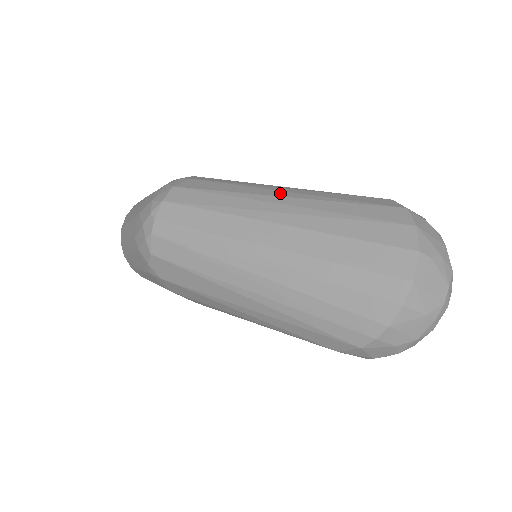
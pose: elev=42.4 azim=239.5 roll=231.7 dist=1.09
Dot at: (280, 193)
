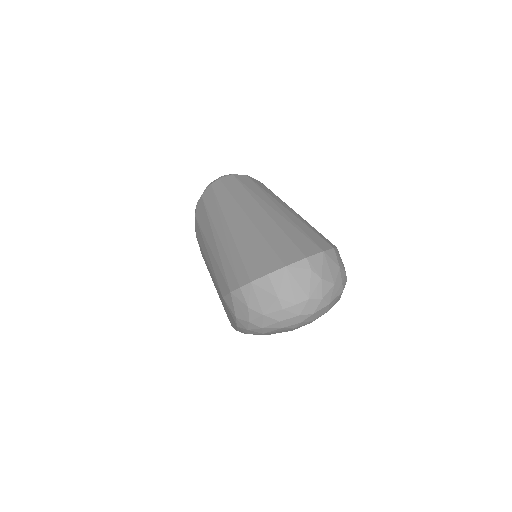
Dot at: (287, 207)
